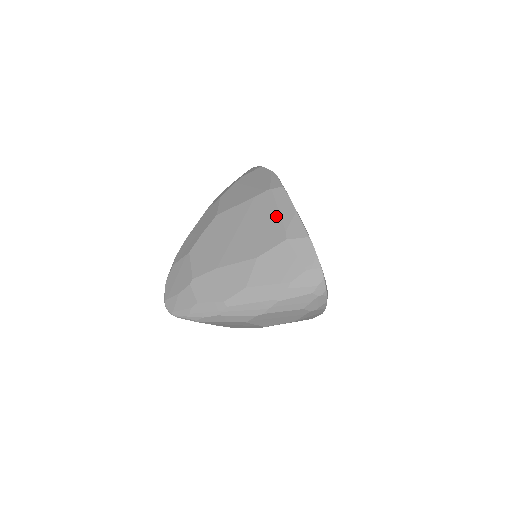
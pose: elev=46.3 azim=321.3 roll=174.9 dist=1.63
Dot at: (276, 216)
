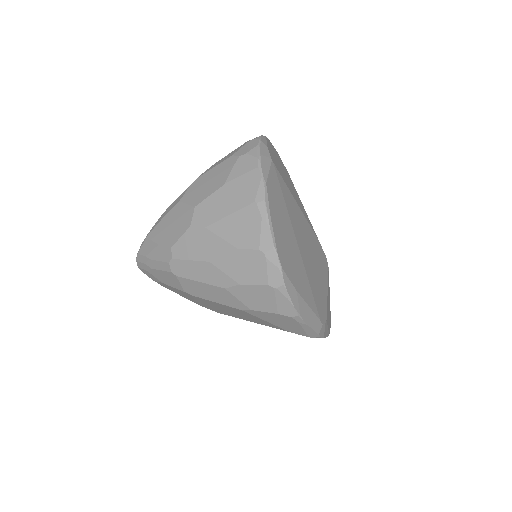
Dot at: occluded
